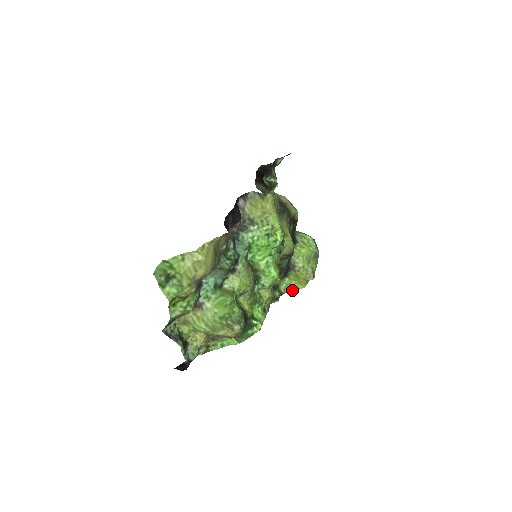
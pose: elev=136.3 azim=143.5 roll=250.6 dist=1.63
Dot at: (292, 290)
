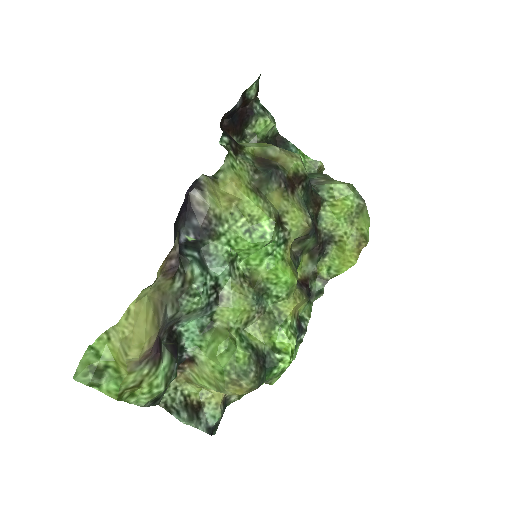
Dot at: (338, 273)
